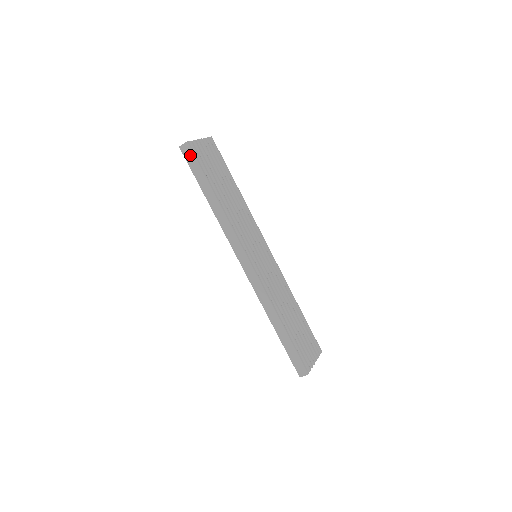
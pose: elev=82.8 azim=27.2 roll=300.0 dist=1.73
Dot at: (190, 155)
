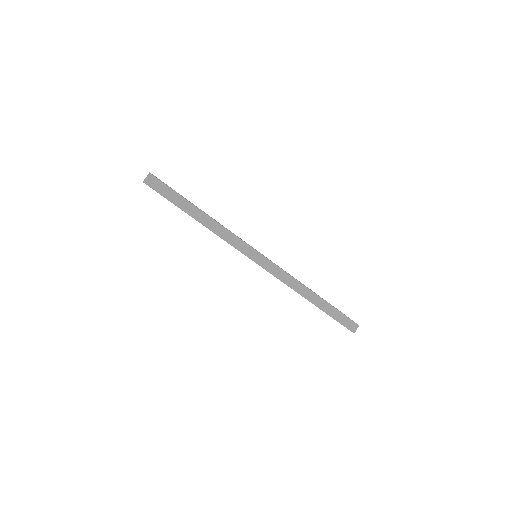
Dot at: (160, 185)
